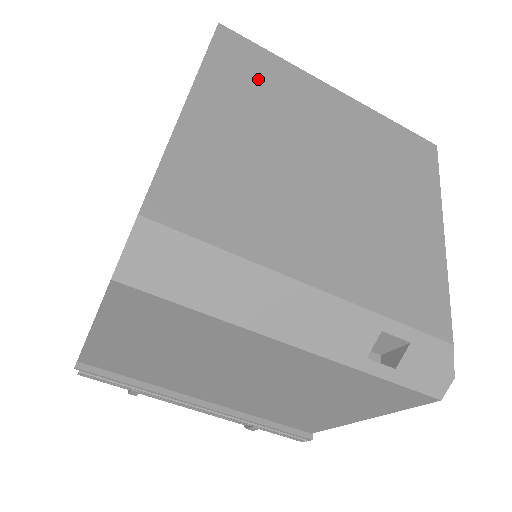
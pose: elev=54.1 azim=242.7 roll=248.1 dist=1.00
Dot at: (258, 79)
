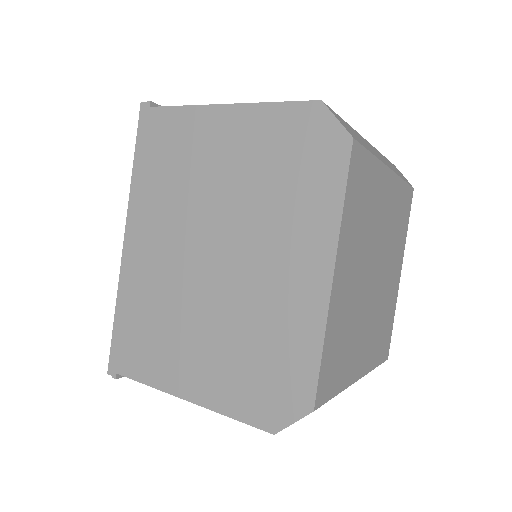
Dot at: (363, 203)
